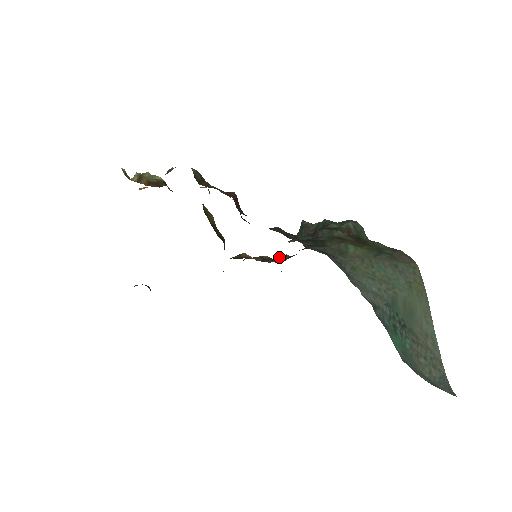
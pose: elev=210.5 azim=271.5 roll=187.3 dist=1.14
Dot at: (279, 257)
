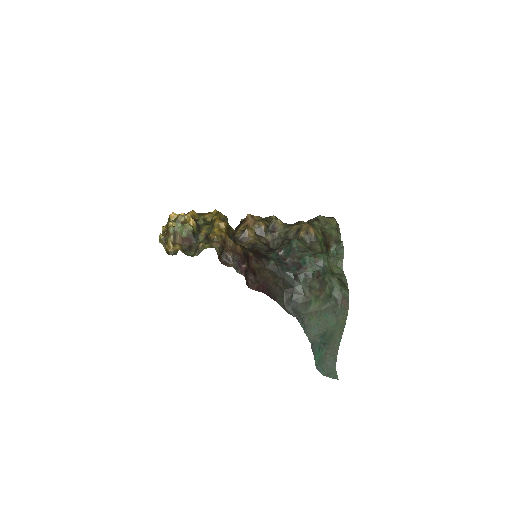
Dot at: (273, 225)
